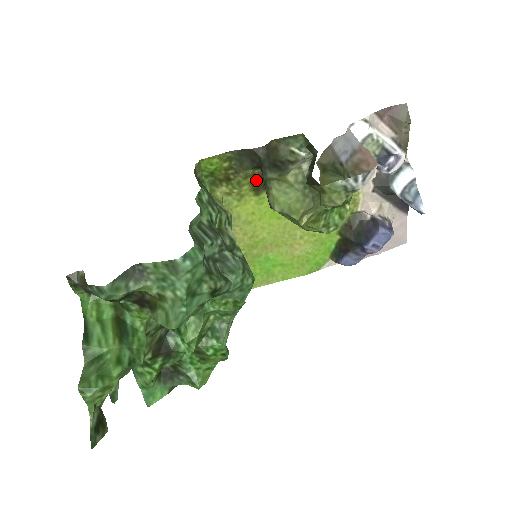
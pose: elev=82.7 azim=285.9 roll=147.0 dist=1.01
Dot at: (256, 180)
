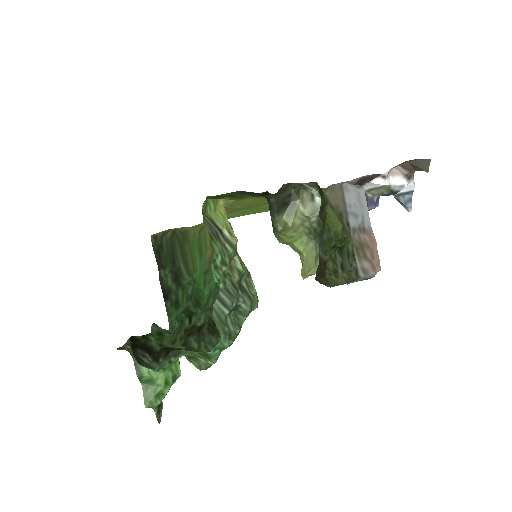
Dot at: occluded
